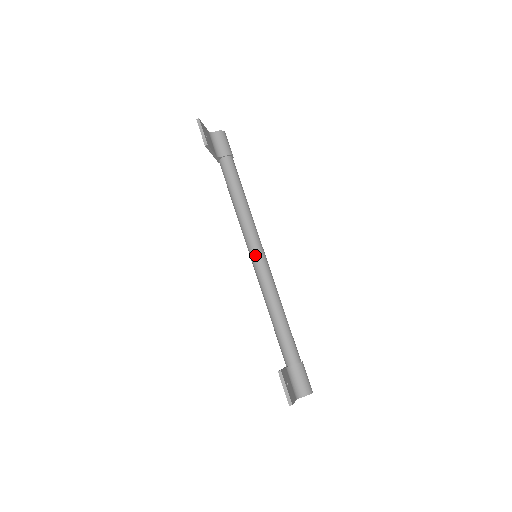
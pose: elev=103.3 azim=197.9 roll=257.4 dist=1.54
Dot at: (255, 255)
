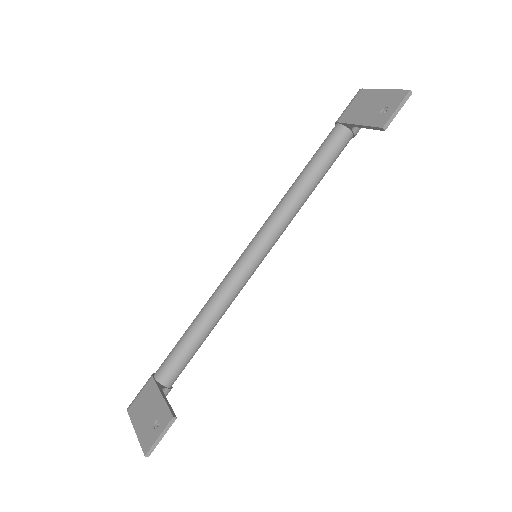
Dot at: (259, 257)
